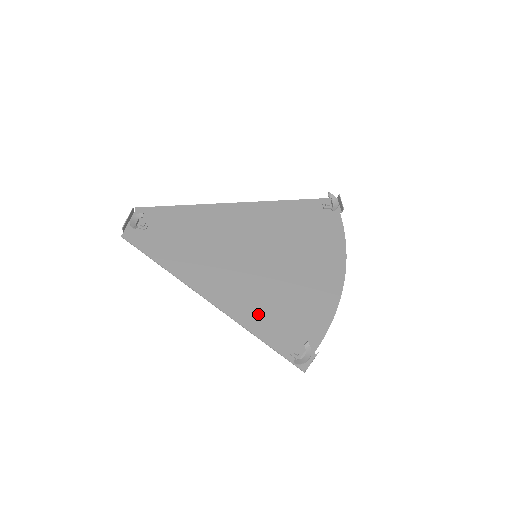
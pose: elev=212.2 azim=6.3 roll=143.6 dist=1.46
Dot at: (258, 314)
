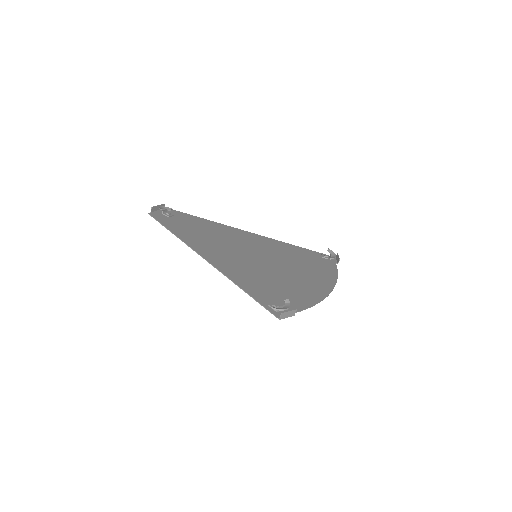
Dot at: (247, 279)
